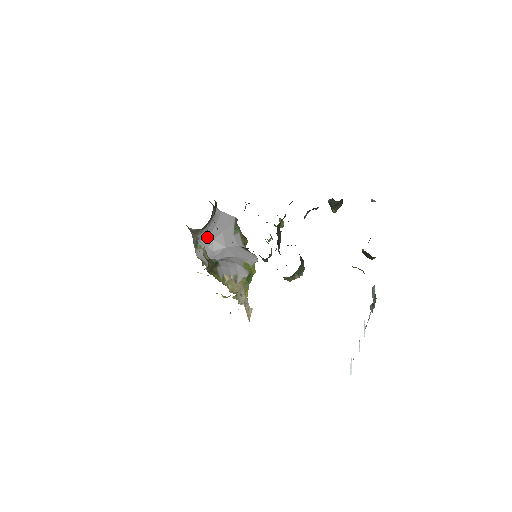
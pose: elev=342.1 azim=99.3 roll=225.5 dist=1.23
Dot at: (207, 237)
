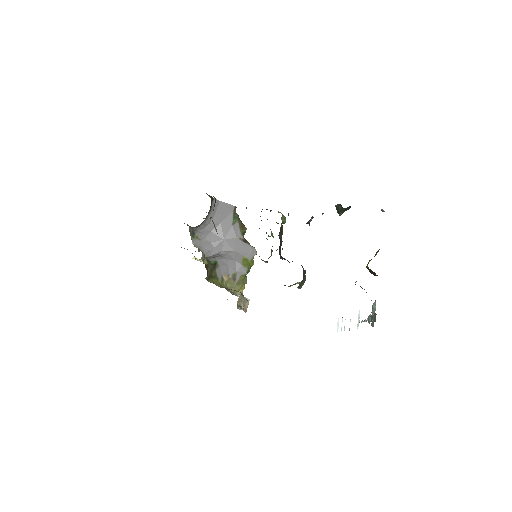
Dot at: (204, 229)
